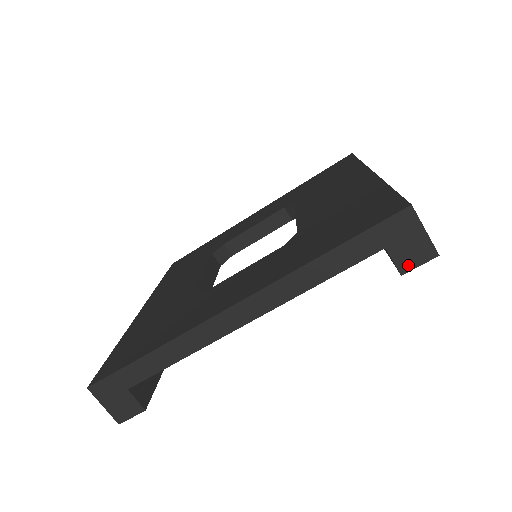
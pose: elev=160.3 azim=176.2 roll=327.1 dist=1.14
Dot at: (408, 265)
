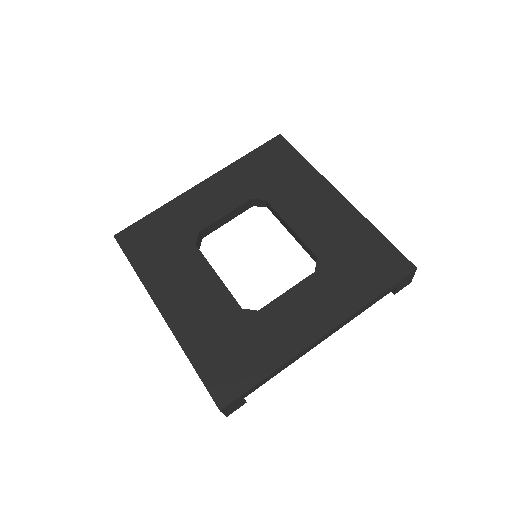
Dot at: (399, 290)
